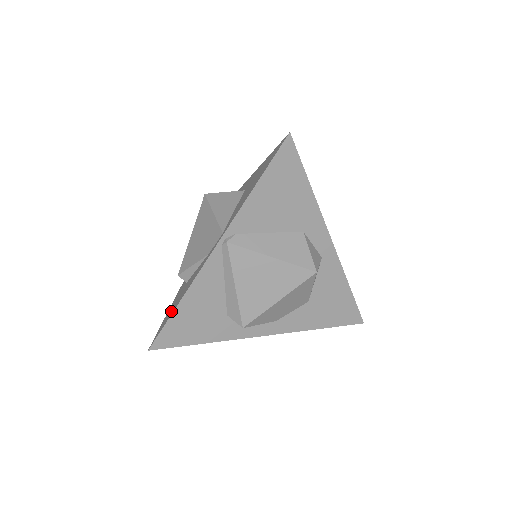
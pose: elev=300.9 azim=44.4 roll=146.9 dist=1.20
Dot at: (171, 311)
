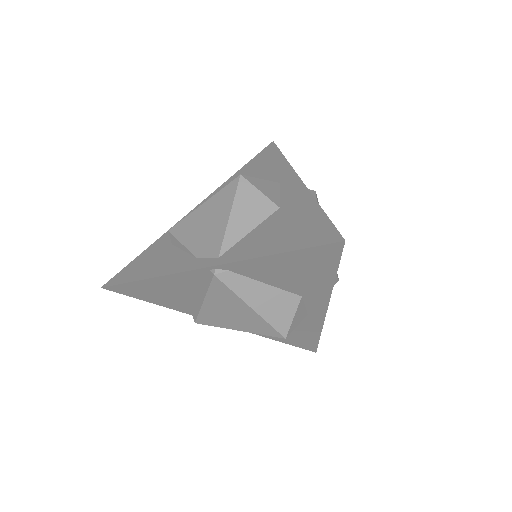
Dot at: (138, 270)
